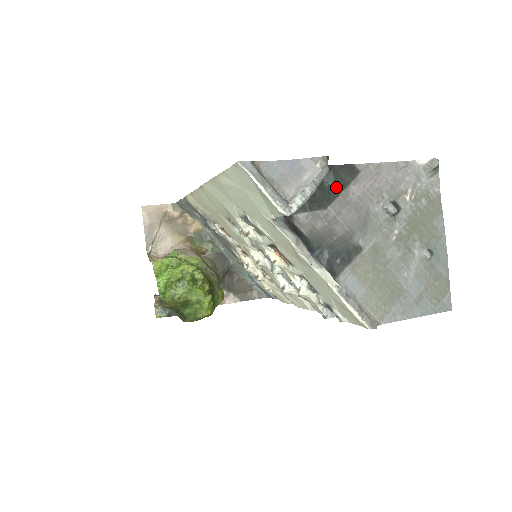
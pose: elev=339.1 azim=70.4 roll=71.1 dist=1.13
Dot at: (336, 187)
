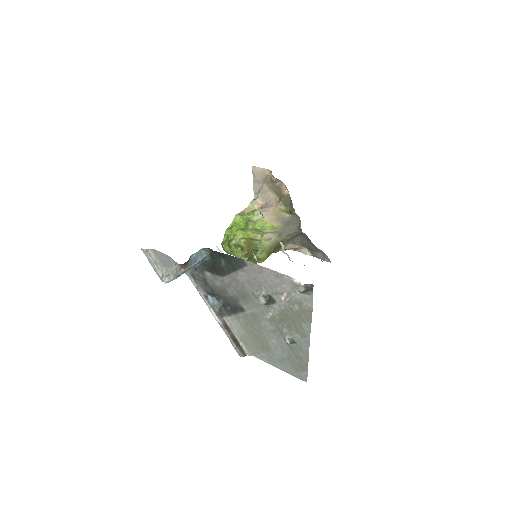
Dot at: (229, 268)
